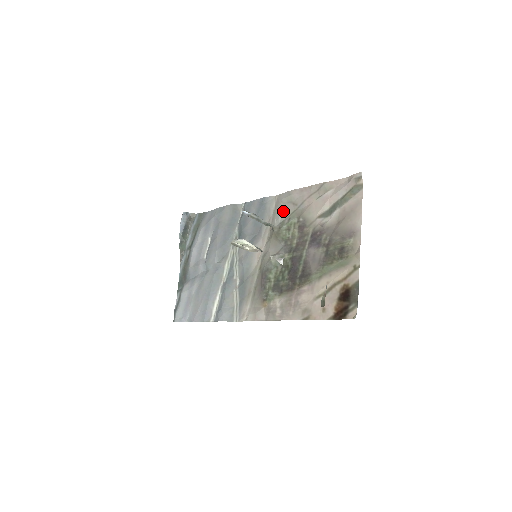
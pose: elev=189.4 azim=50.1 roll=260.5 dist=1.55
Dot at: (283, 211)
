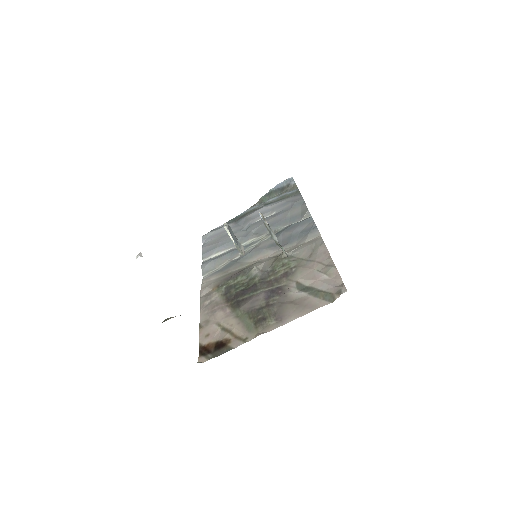
Dot at: (303, 250)
